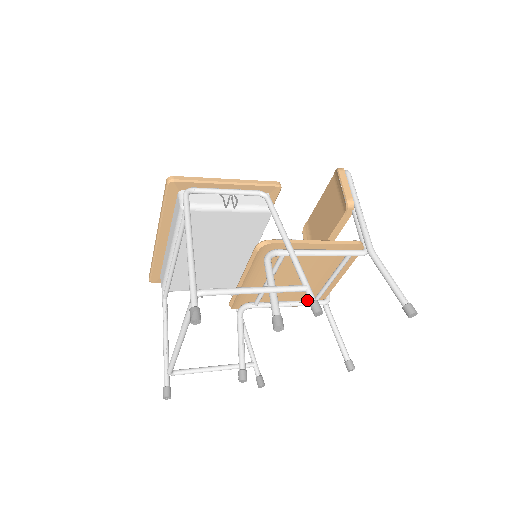
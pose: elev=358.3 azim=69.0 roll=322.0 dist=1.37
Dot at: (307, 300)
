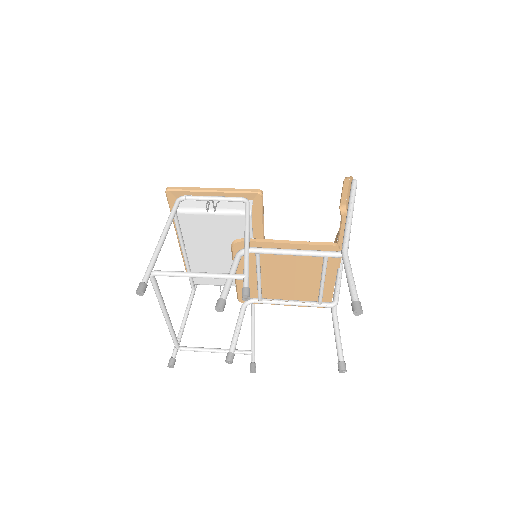
Dot at: (312, 301)
